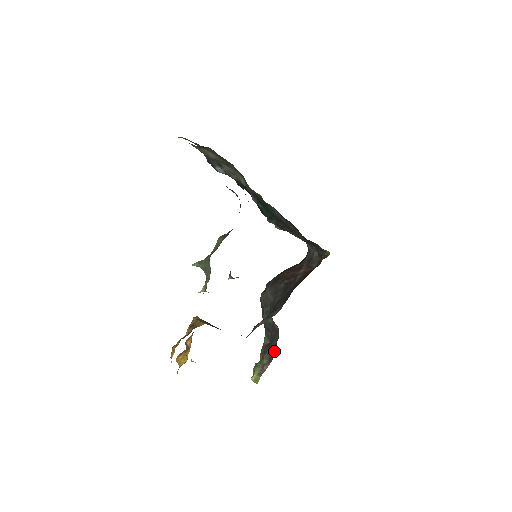
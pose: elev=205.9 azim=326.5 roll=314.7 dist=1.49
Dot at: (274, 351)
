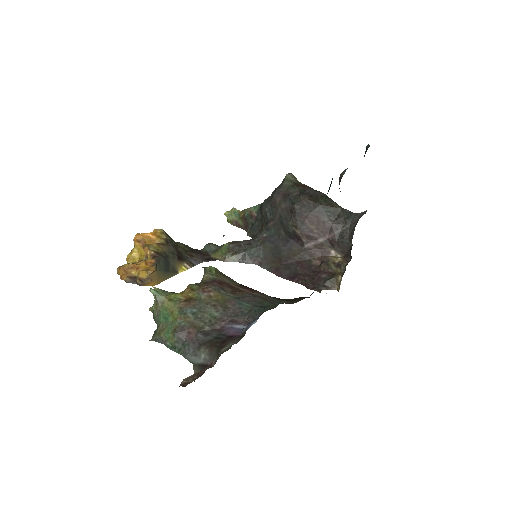
Dot at: (249, 236)
